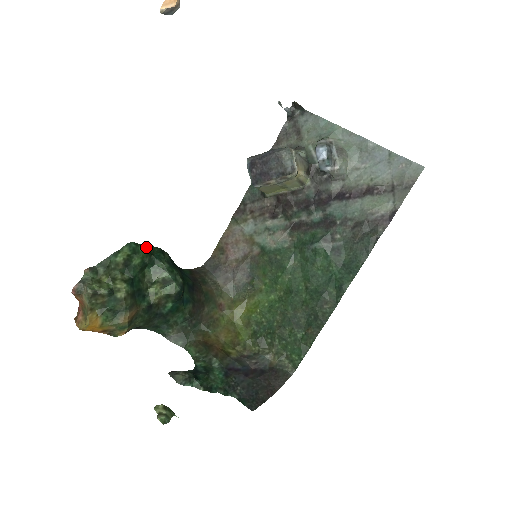
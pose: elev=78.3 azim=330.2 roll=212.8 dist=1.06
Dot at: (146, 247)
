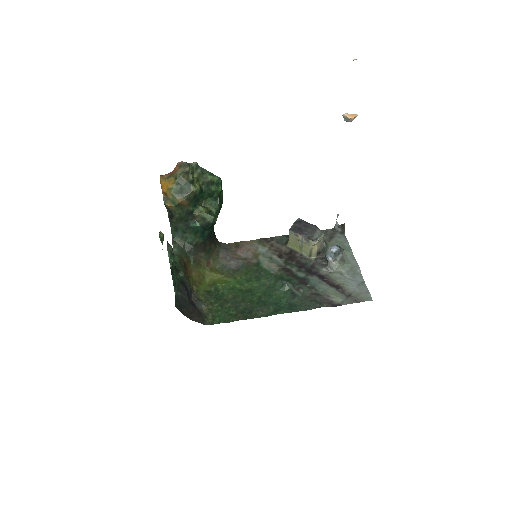
Dot at: (222, 190)
